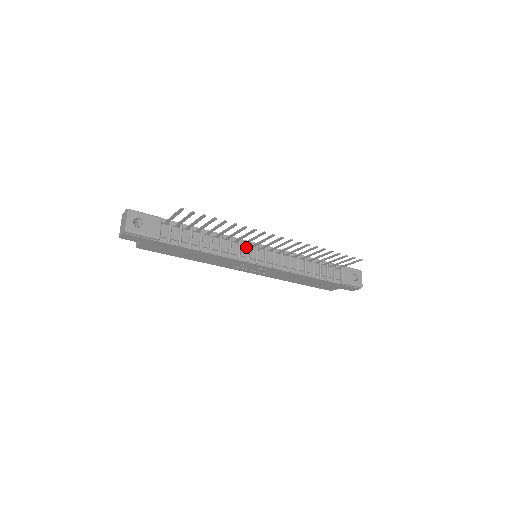
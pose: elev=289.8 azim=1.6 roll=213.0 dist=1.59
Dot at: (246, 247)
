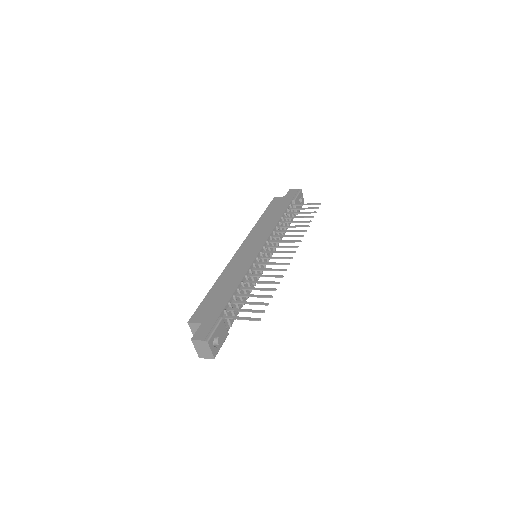
Dot at: (257, 264)
